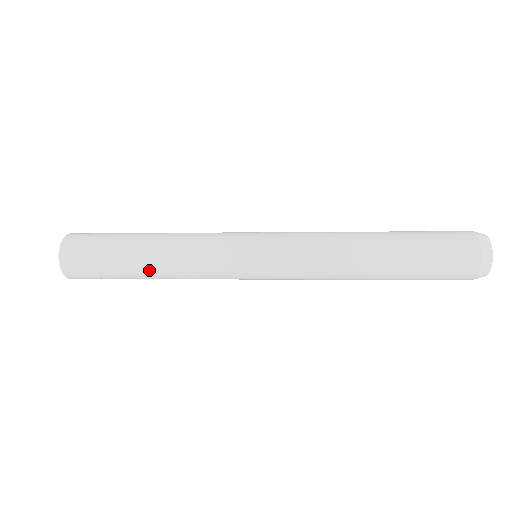
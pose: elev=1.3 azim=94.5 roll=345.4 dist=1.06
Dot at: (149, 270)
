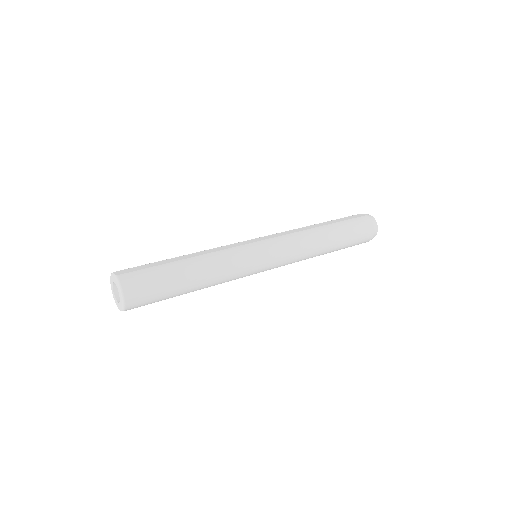
Dot at: occluded
